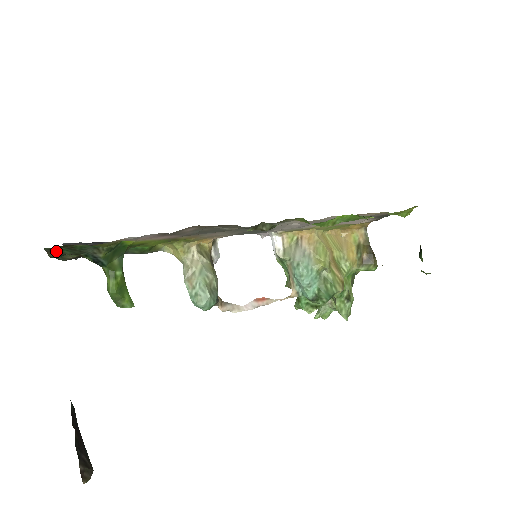
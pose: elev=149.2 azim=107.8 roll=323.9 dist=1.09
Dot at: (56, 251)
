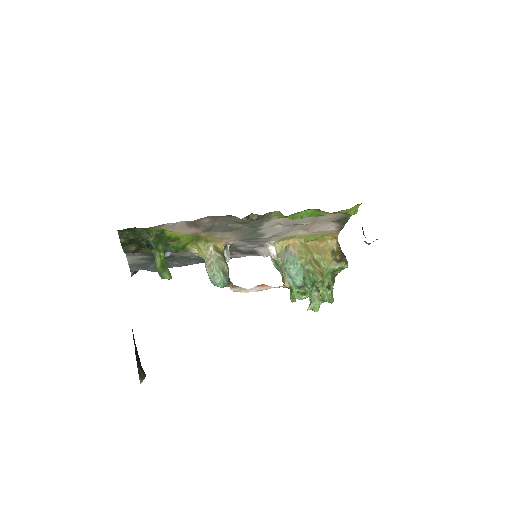
Dot at: (125, 235)
